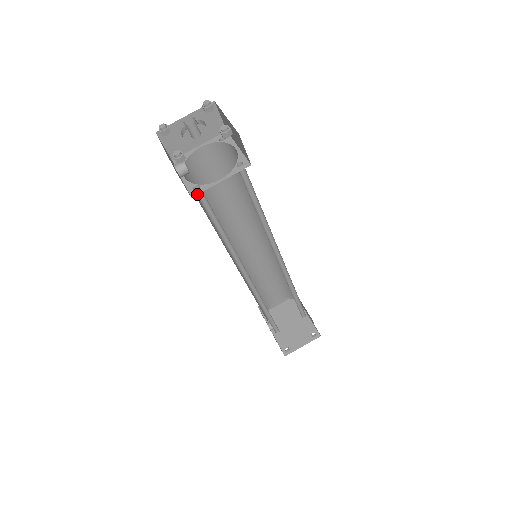
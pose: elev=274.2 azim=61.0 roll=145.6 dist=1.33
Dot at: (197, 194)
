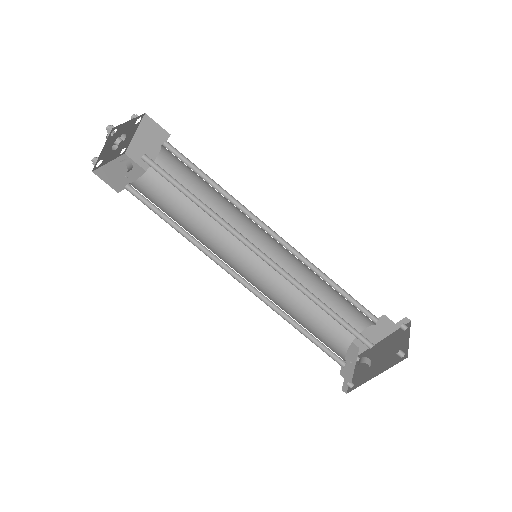
Dot at: occluded
